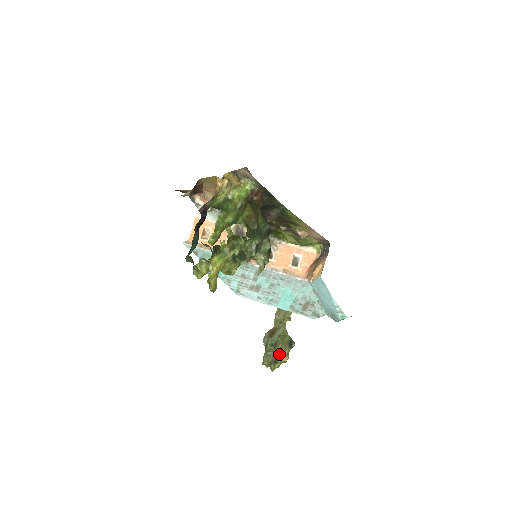
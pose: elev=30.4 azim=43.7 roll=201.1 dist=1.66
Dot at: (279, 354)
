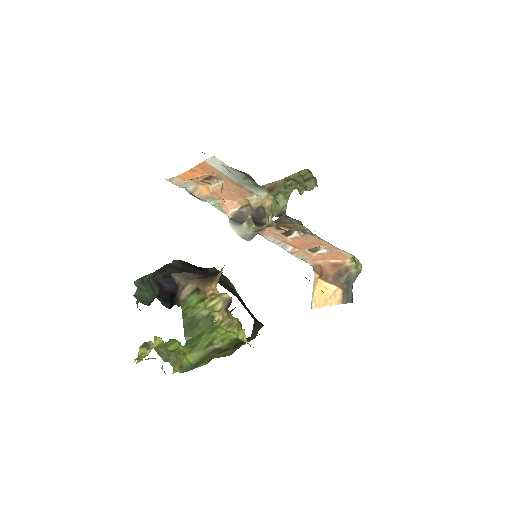
Dot at: occluded
